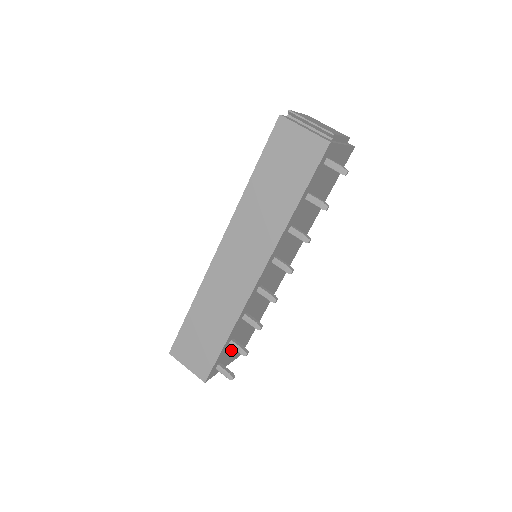
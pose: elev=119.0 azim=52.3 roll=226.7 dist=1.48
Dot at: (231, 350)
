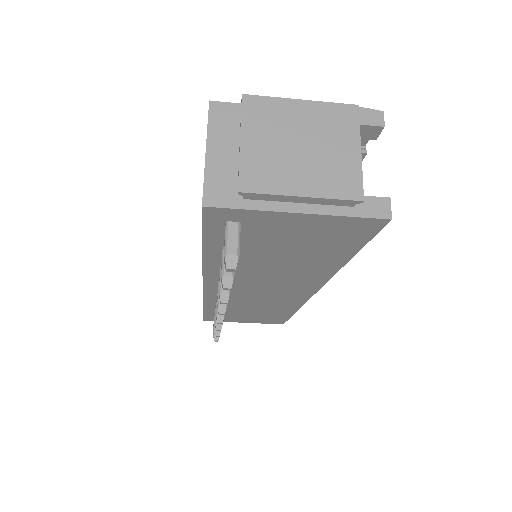
Dot at: (237, 316)
